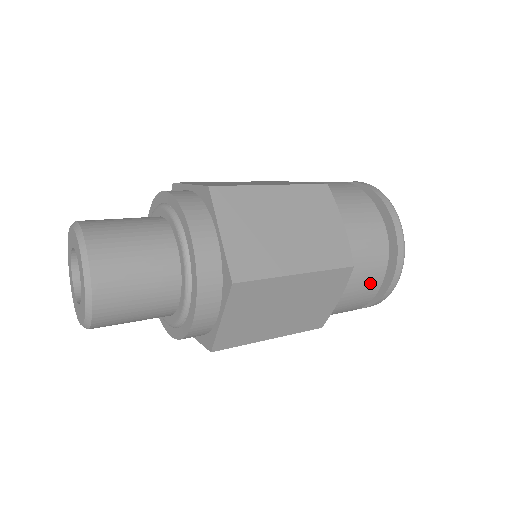
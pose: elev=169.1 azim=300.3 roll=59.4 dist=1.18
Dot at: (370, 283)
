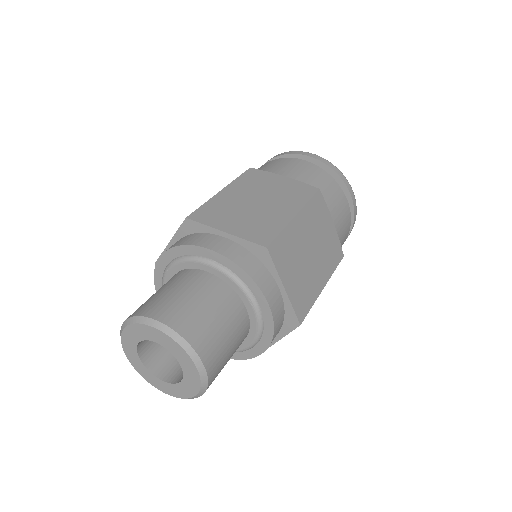
Dot at: occluded
